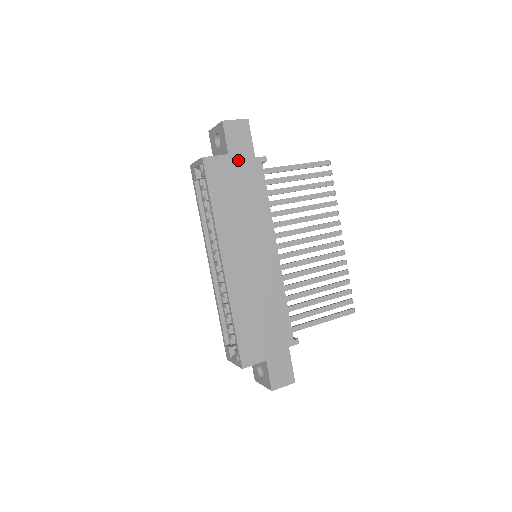
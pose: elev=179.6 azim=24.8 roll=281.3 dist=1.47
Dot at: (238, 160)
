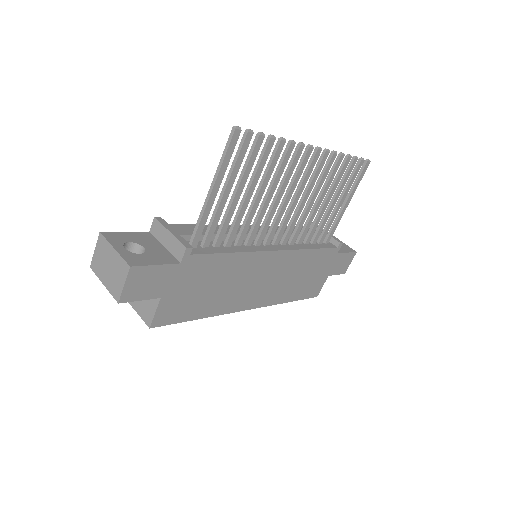
Dot at: (172, 286)
